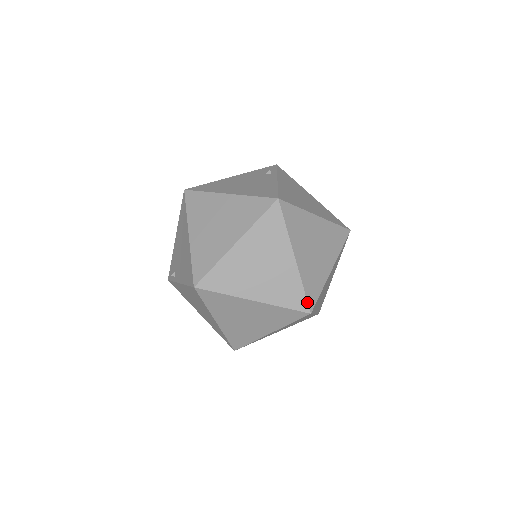
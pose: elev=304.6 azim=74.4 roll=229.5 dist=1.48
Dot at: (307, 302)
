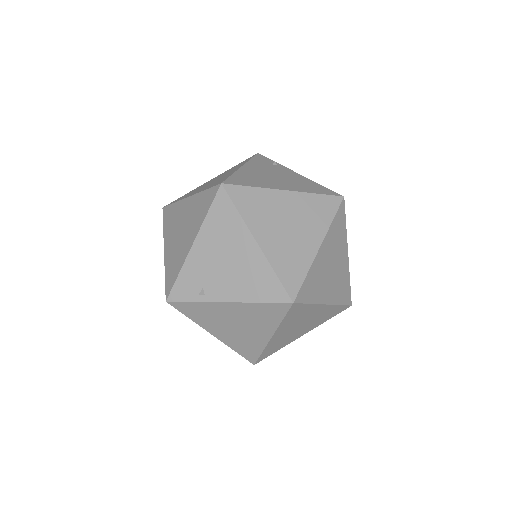
Dot at: occluded
